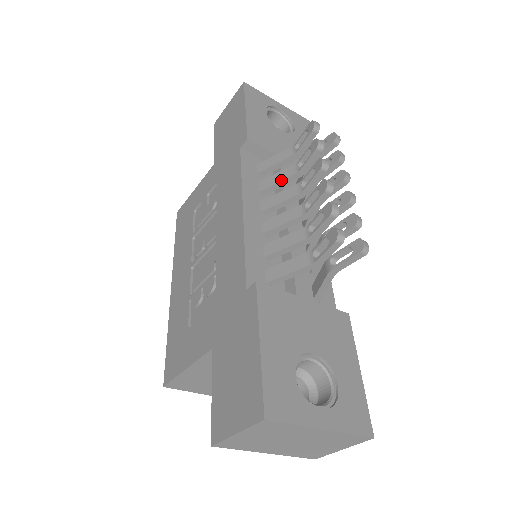
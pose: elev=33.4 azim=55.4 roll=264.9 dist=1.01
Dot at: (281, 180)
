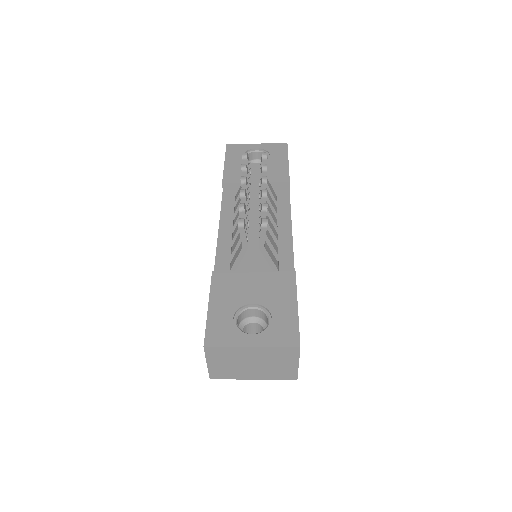
Dot at: (240, 200)
